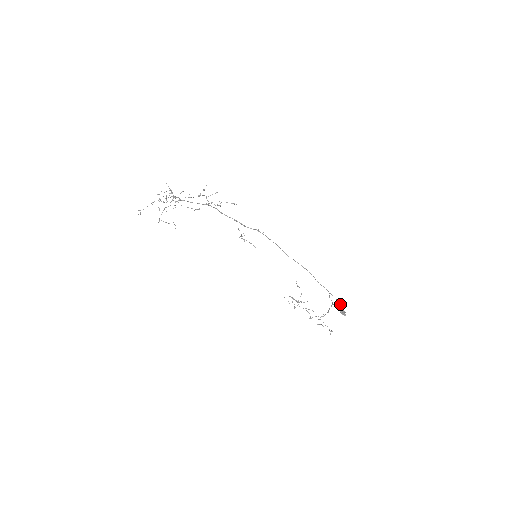
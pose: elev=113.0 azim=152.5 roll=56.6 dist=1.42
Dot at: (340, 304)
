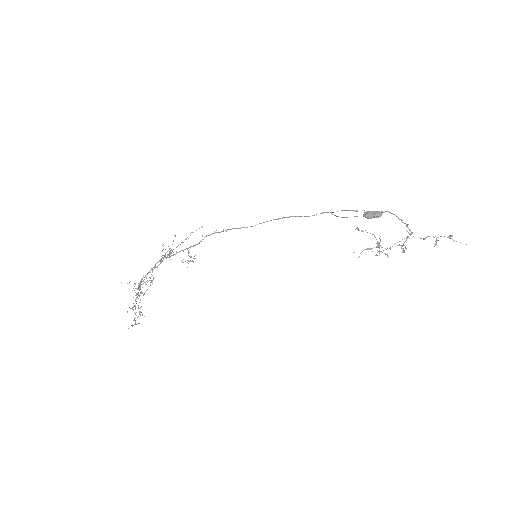
Dot at: (356, 211)
